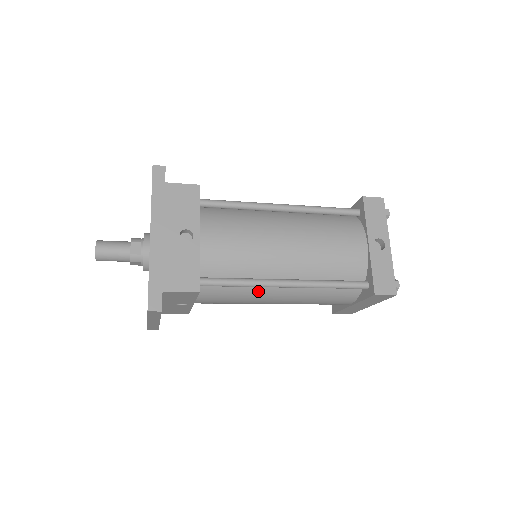
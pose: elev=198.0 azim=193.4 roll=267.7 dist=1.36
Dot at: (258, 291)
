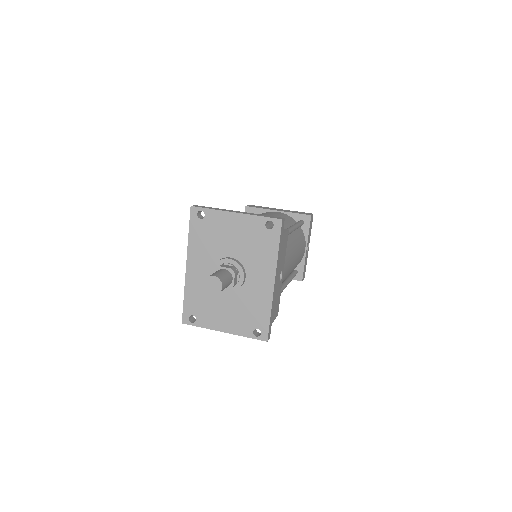
Dot at: occluded
